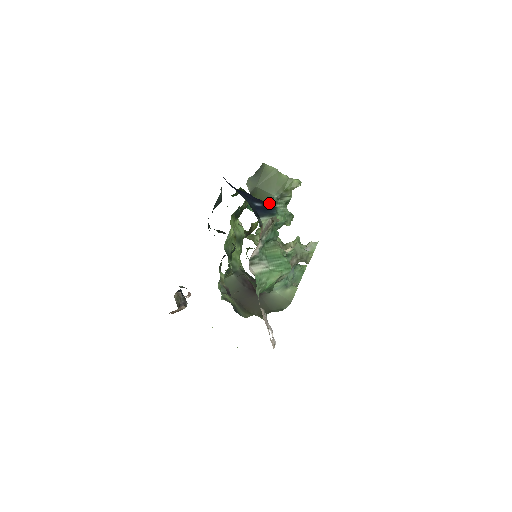
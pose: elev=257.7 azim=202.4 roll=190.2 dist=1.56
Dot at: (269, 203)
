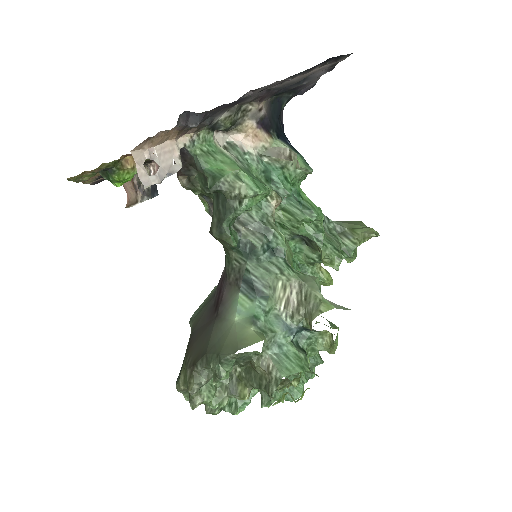
Dot at: occluded
